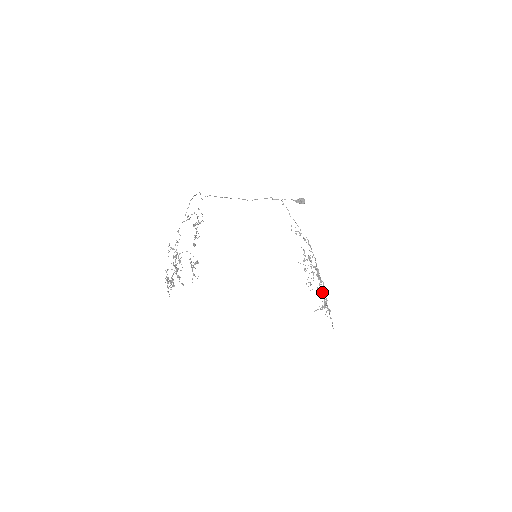
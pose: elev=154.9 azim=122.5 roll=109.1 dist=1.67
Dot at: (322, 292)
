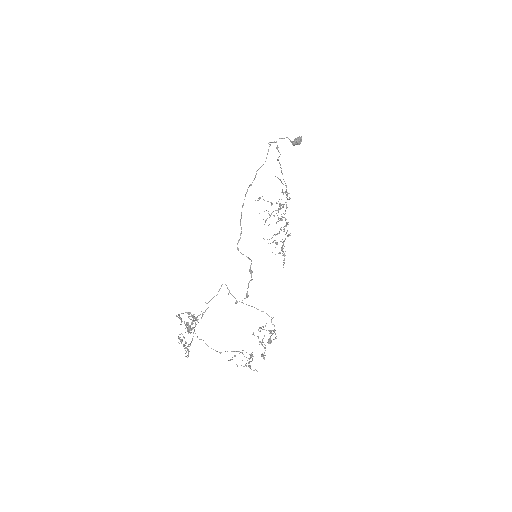
Dot at: occluded
